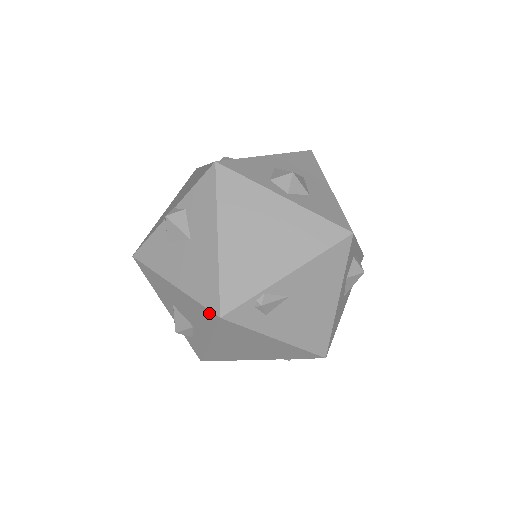
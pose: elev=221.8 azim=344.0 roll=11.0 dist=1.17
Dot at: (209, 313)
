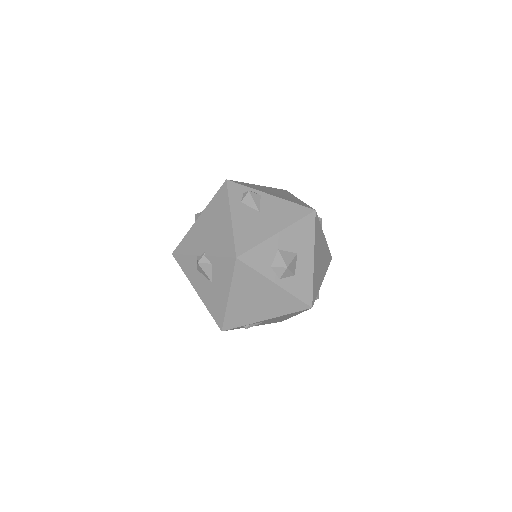
Dot at: (216, 322)
